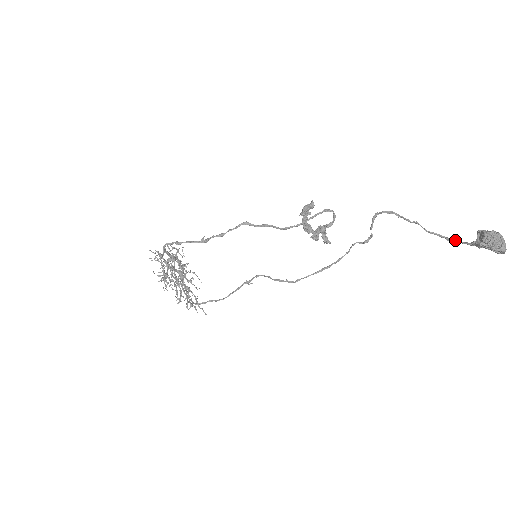
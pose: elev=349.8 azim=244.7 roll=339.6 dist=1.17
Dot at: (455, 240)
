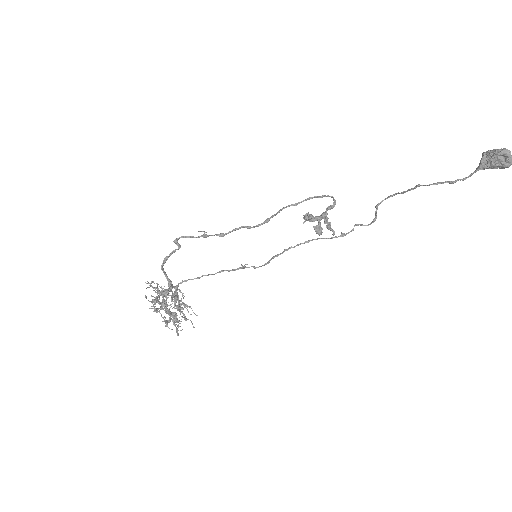
Dot at: (459, 179)
